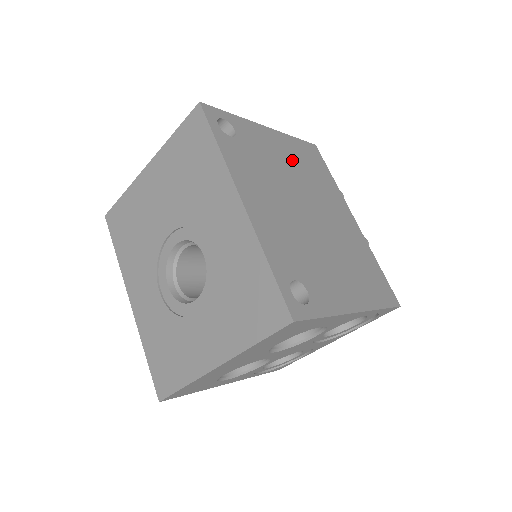
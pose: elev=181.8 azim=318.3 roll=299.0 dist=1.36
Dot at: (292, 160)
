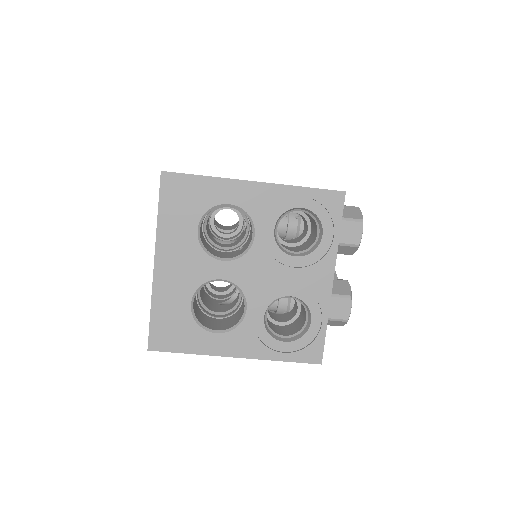
Dot at: occluded
